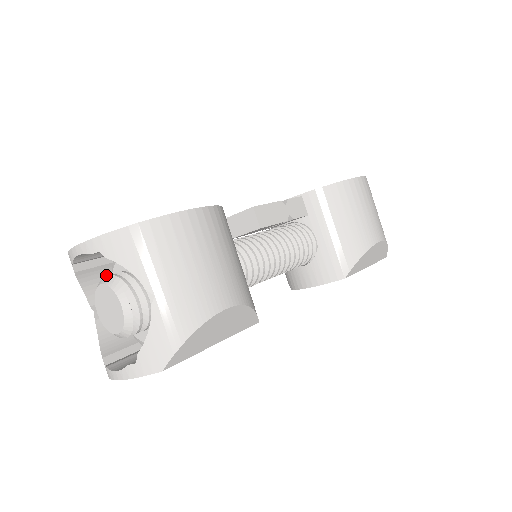
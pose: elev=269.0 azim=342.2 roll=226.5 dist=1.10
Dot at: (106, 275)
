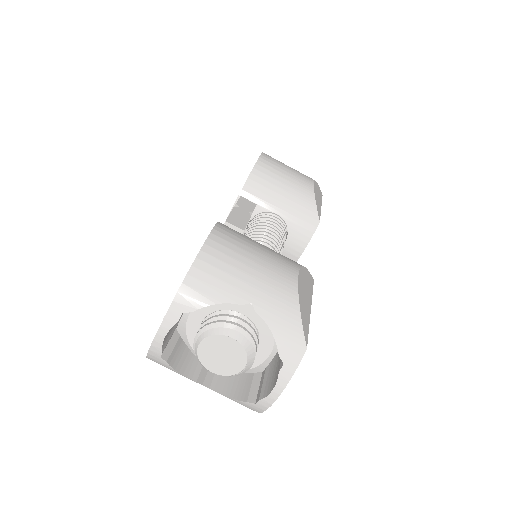
Dot at: (184, 351)
